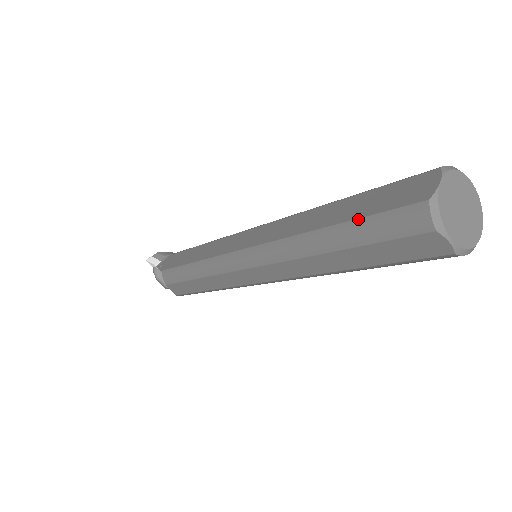
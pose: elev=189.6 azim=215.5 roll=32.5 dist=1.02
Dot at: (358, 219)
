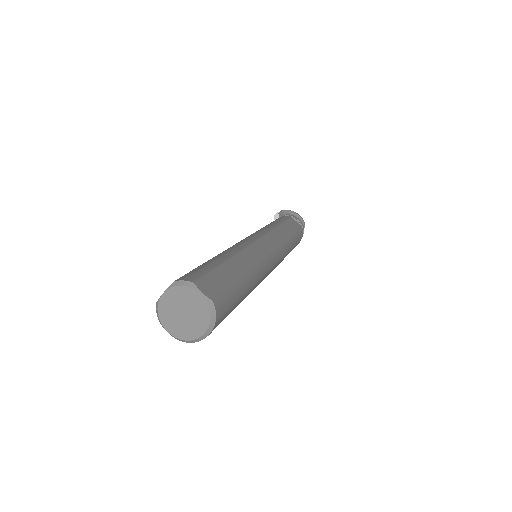
Dot at: occluded
